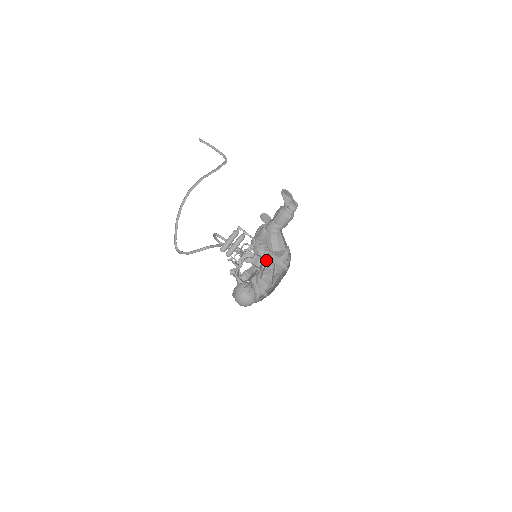
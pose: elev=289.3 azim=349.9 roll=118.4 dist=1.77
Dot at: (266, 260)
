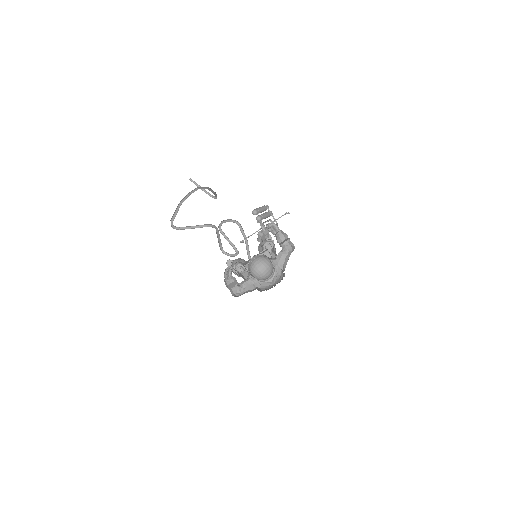
Dot at: (289, 238)
